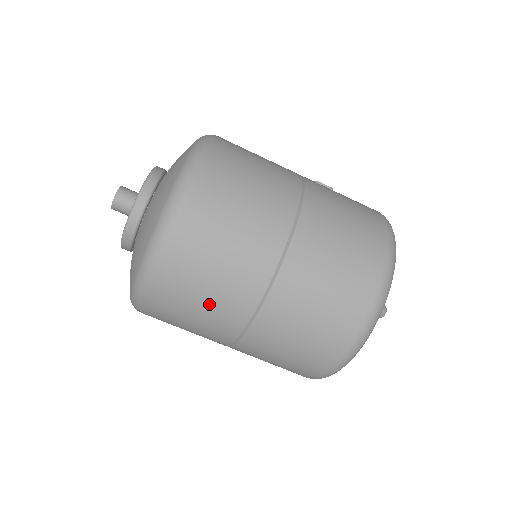
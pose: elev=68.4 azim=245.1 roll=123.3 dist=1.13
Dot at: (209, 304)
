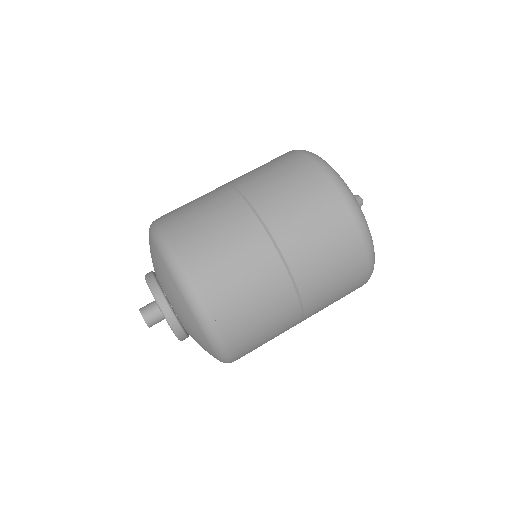
Dot at: (251, 281)
